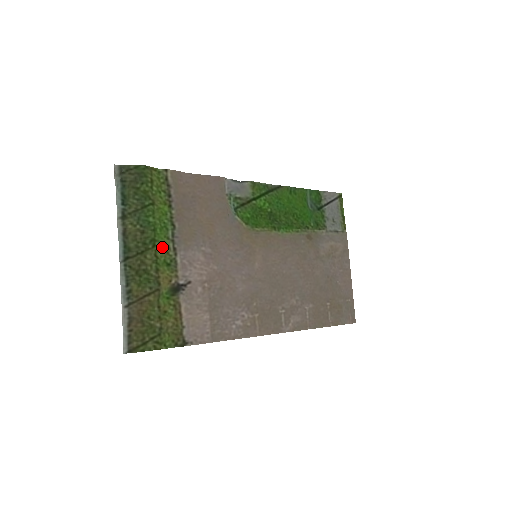
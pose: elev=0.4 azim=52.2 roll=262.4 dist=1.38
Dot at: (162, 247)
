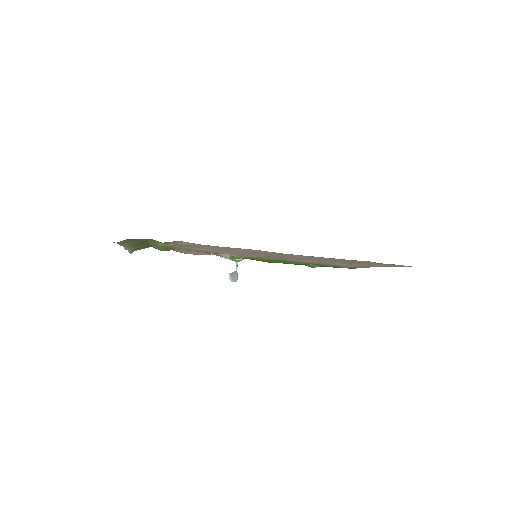
Dot at: occluded
